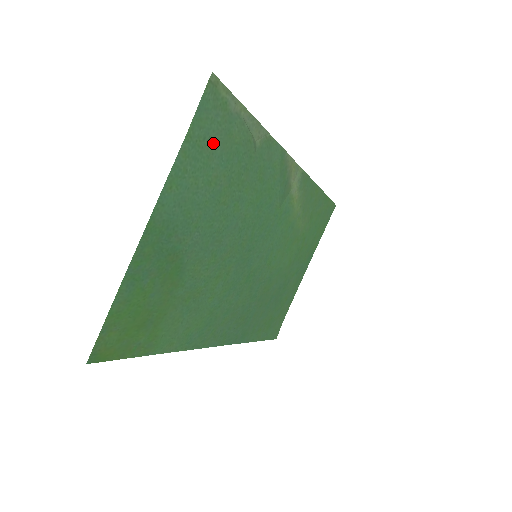
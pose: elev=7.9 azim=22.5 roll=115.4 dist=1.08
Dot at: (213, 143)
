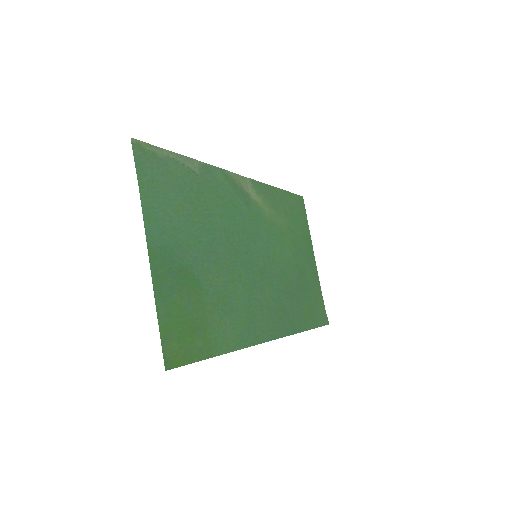
Dot at: (162, 183)
